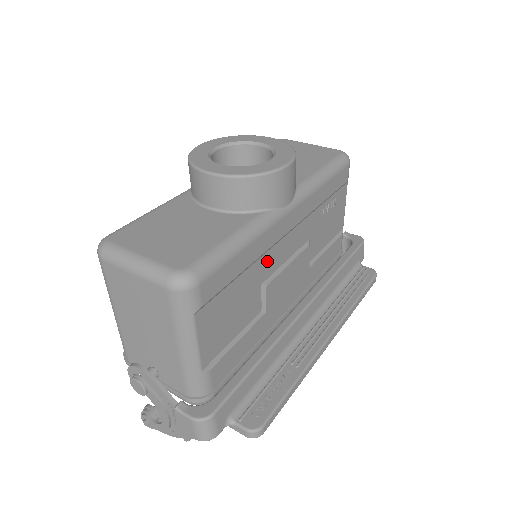
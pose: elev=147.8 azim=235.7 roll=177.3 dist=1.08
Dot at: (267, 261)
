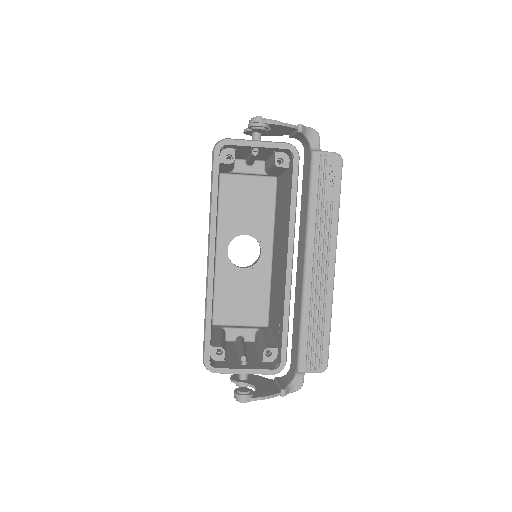
Dot at: occluded
